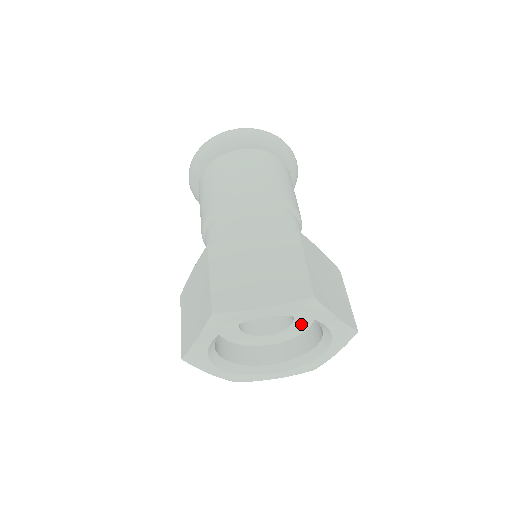
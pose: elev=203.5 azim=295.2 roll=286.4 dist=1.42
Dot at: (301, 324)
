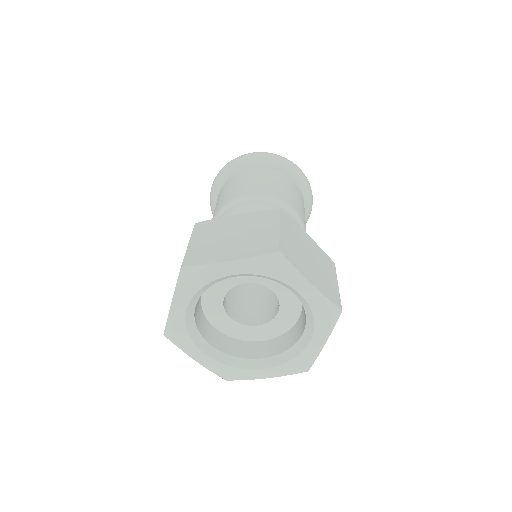
Dot at: (289, 312)
